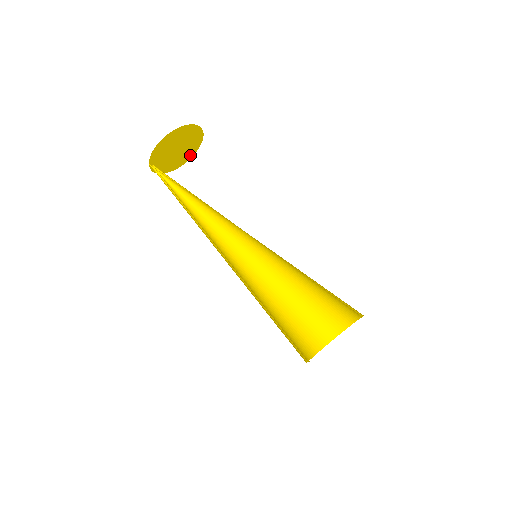
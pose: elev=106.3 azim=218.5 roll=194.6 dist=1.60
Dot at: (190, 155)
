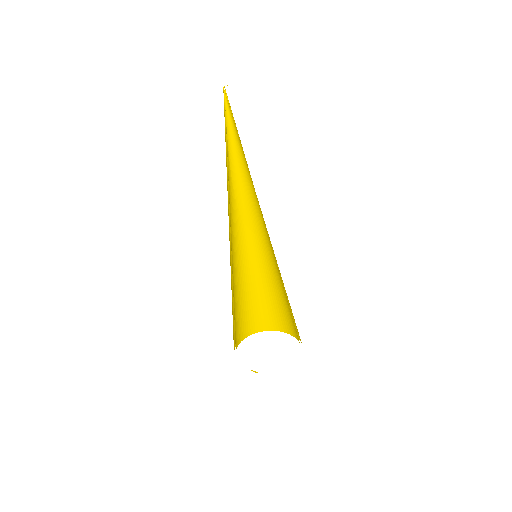
Dot at: occluded
